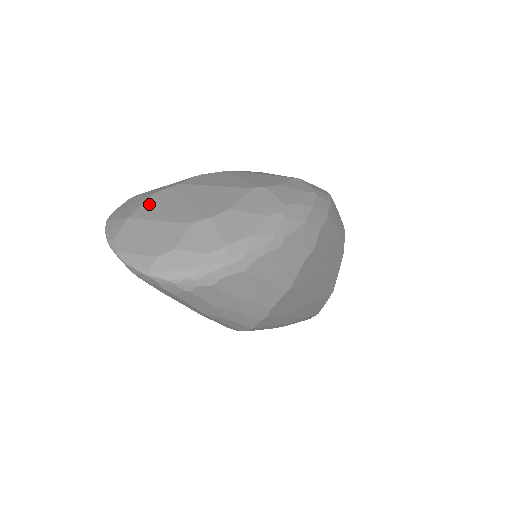
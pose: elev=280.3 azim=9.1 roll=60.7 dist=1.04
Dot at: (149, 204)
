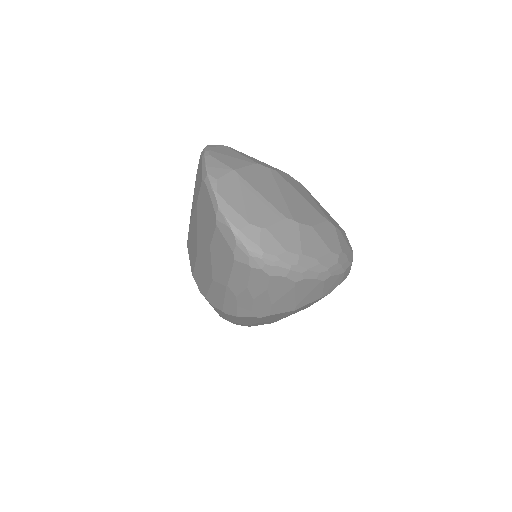
Dot at: (252, 170)
